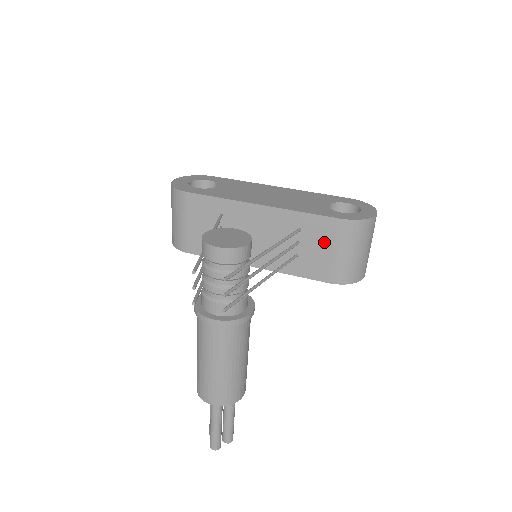
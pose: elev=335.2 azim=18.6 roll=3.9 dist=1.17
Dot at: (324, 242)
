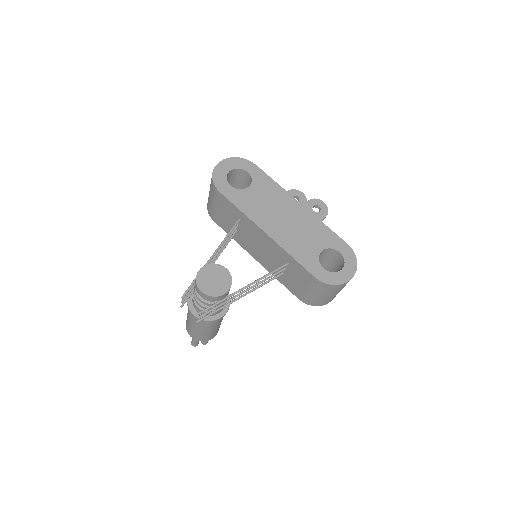
Dot at: (302, 280)
